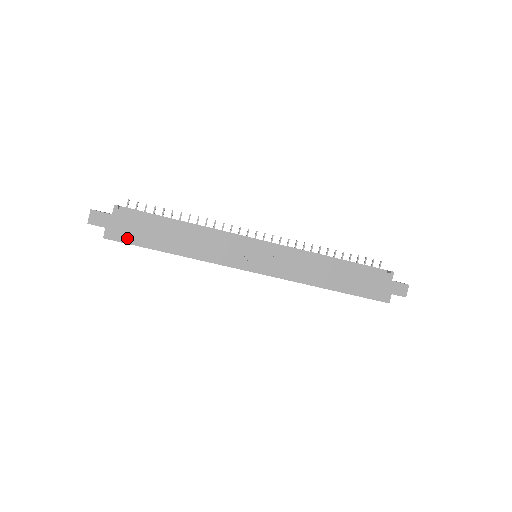
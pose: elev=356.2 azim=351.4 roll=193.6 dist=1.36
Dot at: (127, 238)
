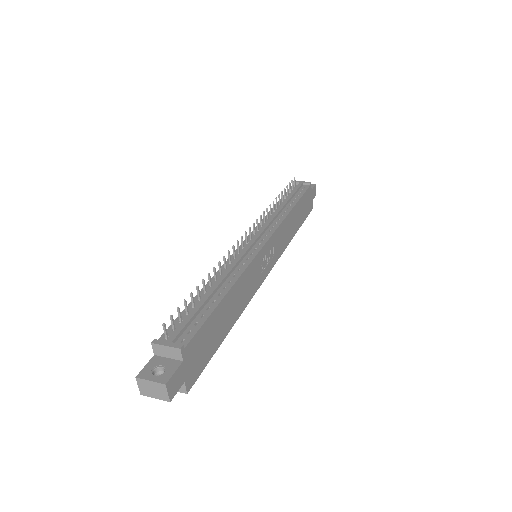
Dot at: (202, 364)
